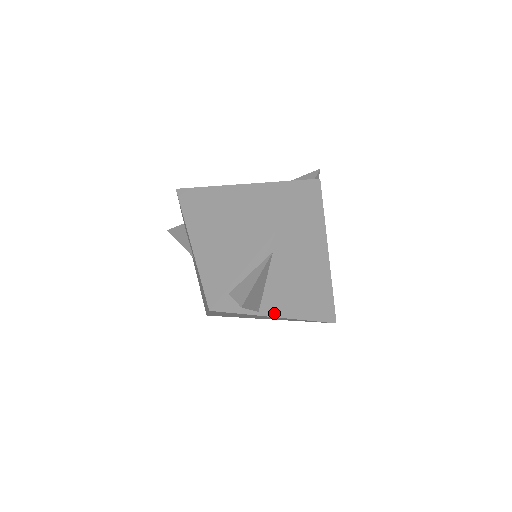
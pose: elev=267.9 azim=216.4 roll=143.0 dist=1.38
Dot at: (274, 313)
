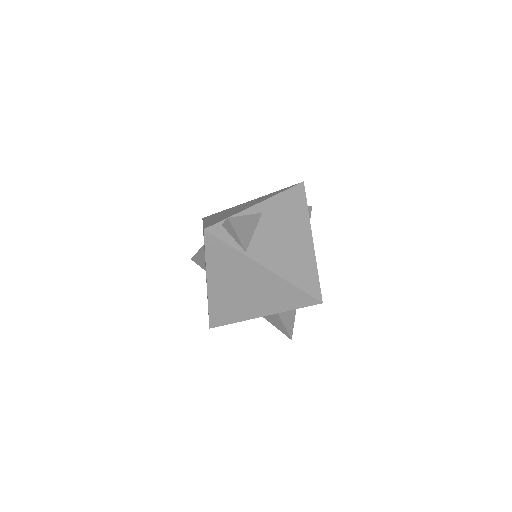
Dot at: (260, 261)
